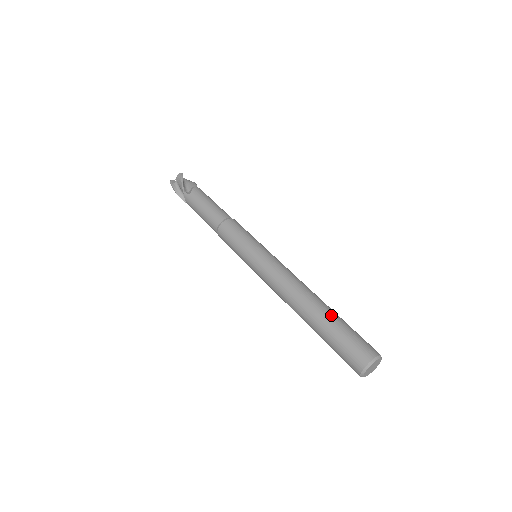
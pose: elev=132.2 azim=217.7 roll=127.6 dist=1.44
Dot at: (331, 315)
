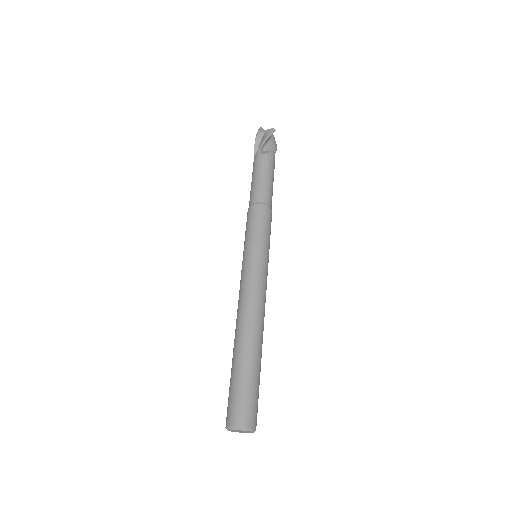
Dot at: (254, 362)
